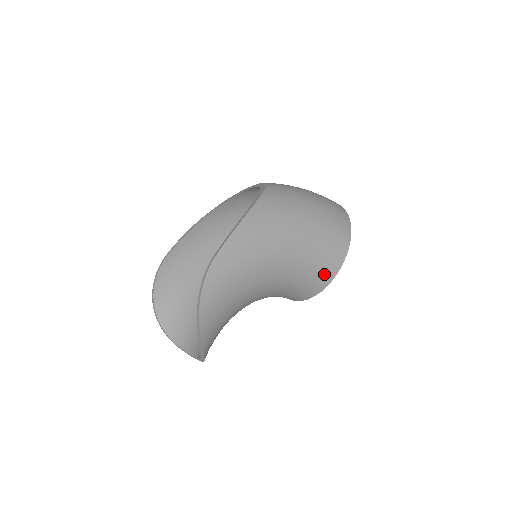
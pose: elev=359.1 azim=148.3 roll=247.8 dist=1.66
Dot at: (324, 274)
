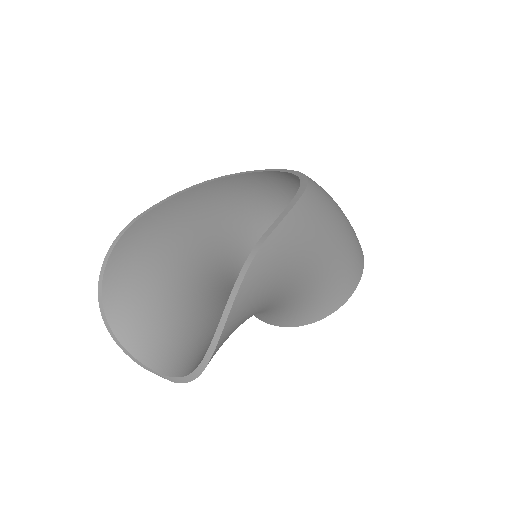
Dot at: (332, 302)
